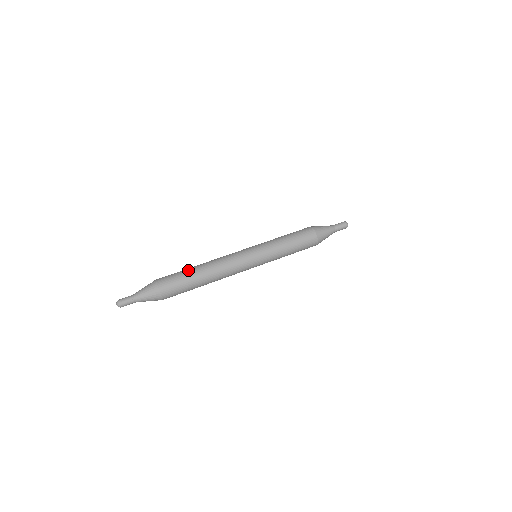
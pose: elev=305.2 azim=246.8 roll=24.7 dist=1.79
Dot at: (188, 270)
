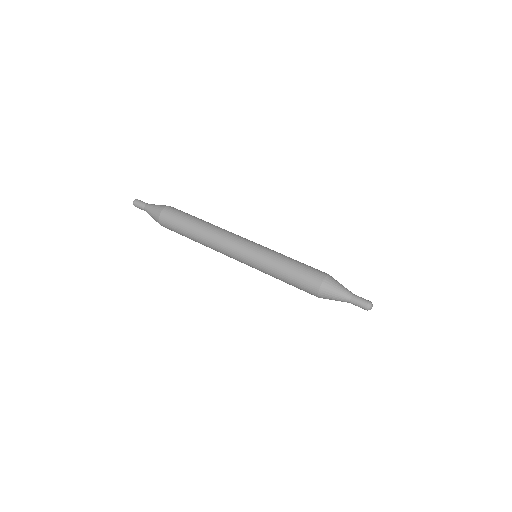
Dot at: (188, 222)
